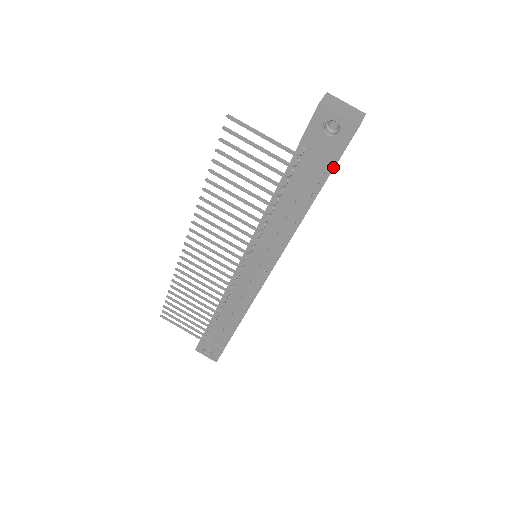
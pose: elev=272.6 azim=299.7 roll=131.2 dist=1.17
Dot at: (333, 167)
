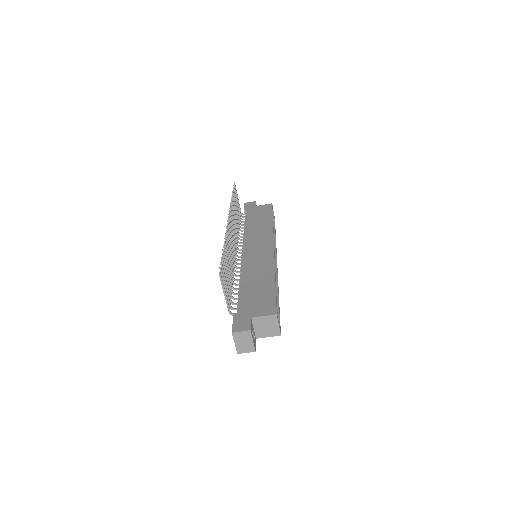
Dot at: occluded
